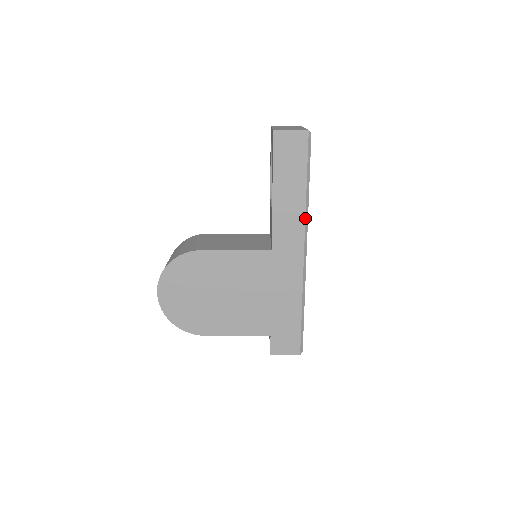
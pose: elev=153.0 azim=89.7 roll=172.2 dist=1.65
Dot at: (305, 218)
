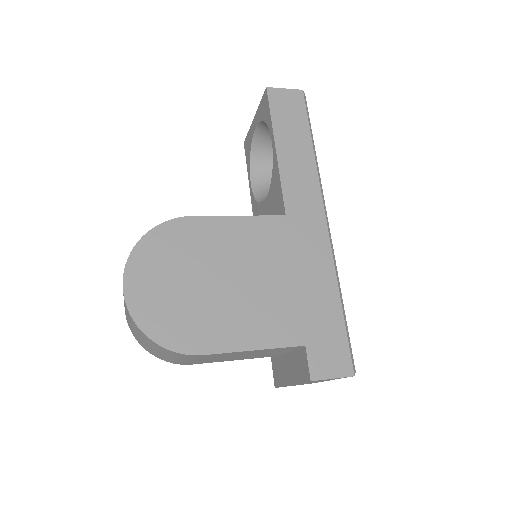
Dot at: (318, 177)
